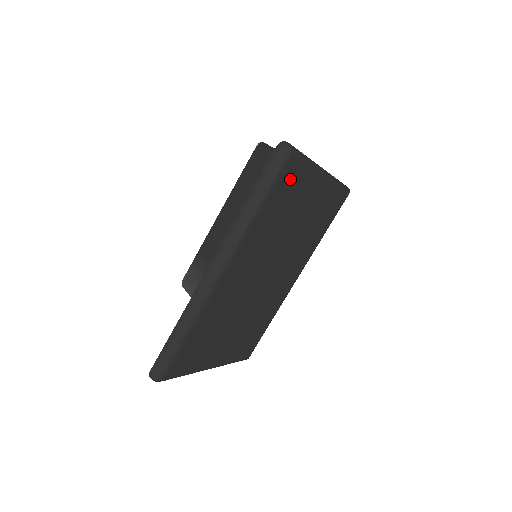
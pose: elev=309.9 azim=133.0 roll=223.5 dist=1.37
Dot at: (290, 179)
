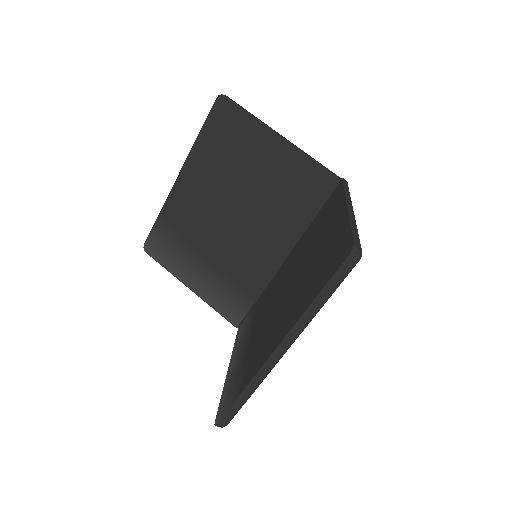
Dot at: occluded
